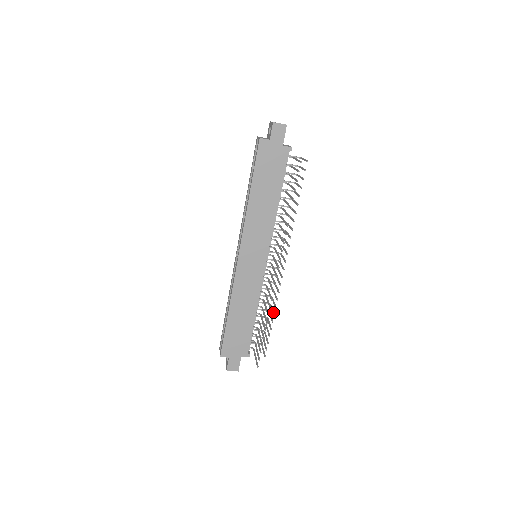
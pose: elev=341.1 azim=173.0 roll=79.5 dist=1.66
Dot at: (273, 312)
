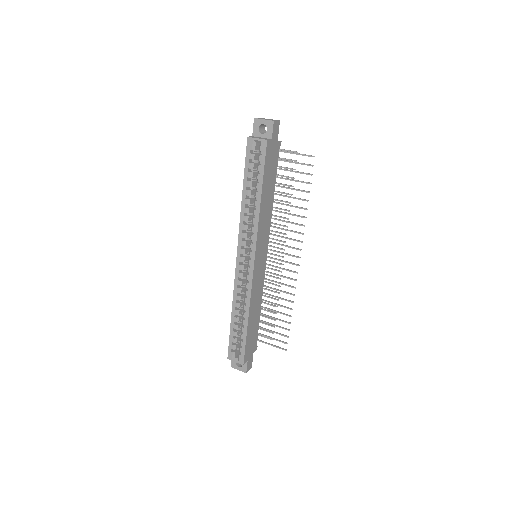
Dot at: (275, 298)
